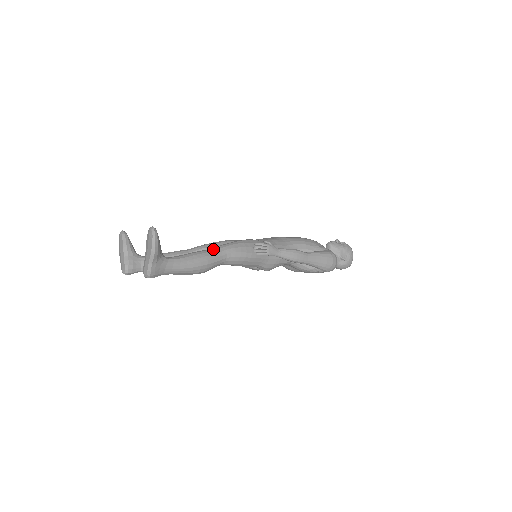
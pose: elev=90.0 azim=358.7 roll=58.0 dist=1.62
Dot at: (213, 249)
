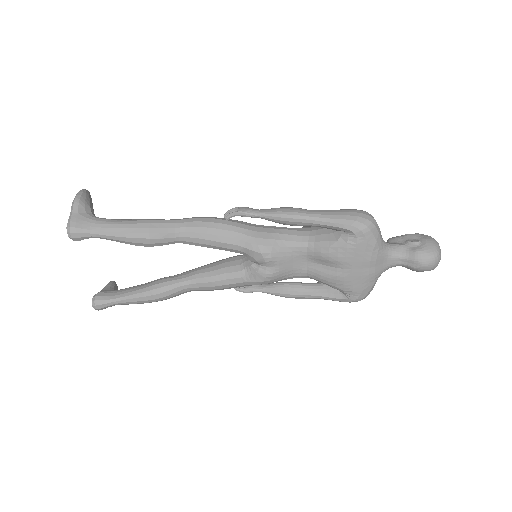
Dot at: occluded
